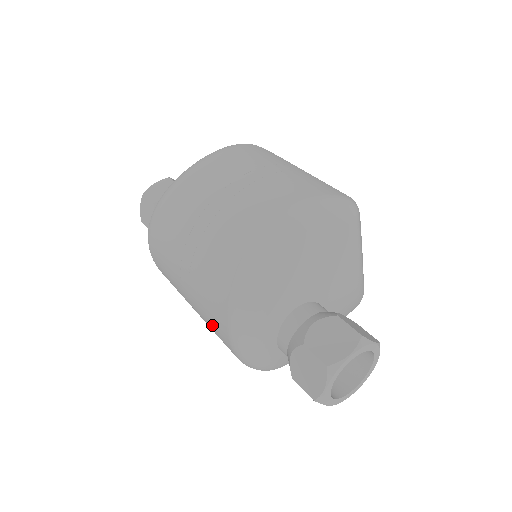
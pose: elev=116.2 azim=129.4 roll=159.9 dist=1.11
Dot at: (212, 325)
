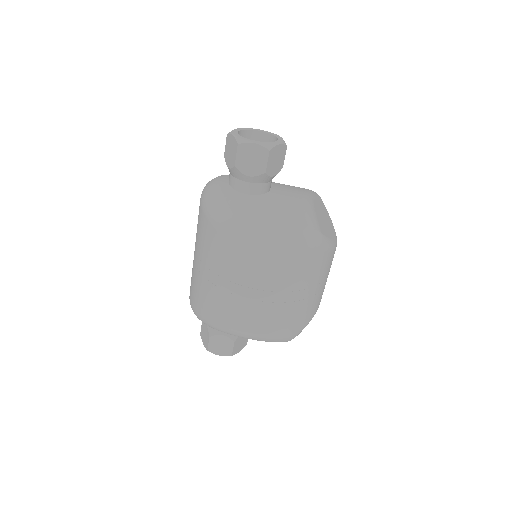
Dot at: occluded
